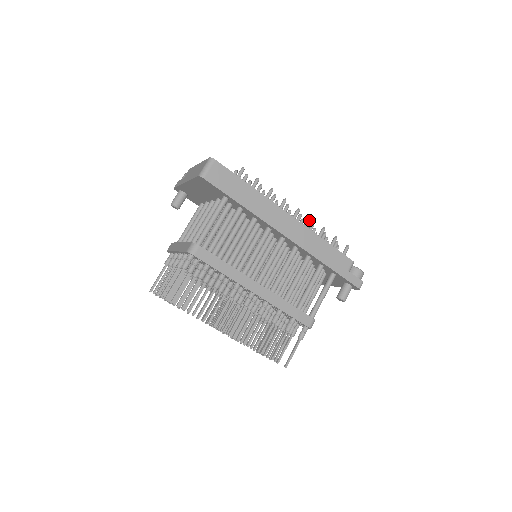
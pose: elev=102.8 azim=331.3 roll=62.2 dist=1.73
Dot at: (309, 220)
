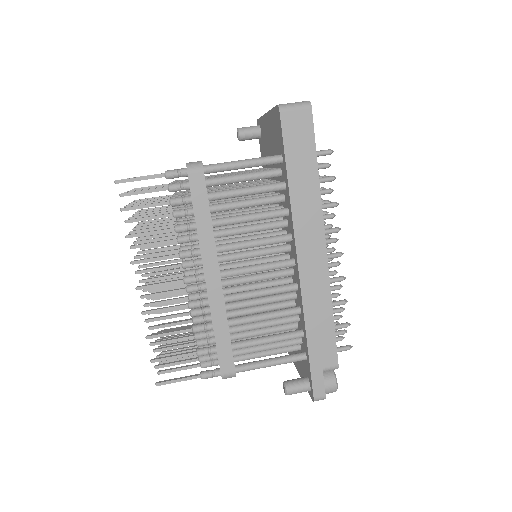
Dot at: (341, 276)
